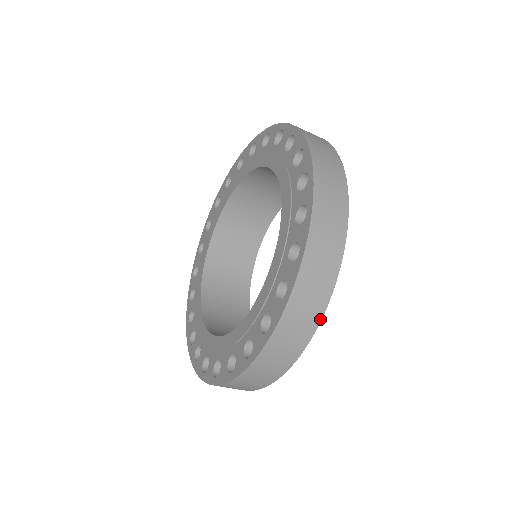
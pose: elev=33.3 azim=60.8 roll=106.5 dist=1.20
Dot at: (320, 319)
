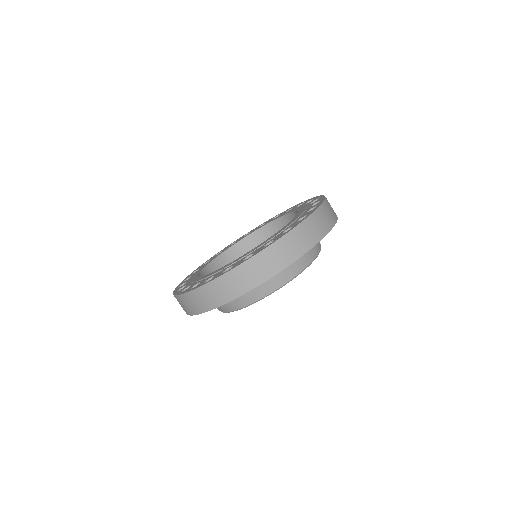
Dot at: (319, 240)
